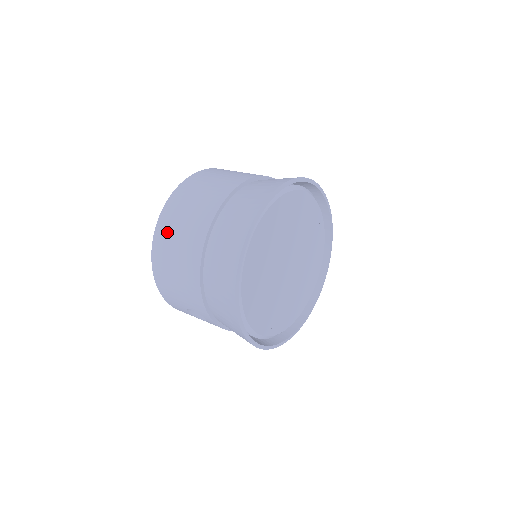
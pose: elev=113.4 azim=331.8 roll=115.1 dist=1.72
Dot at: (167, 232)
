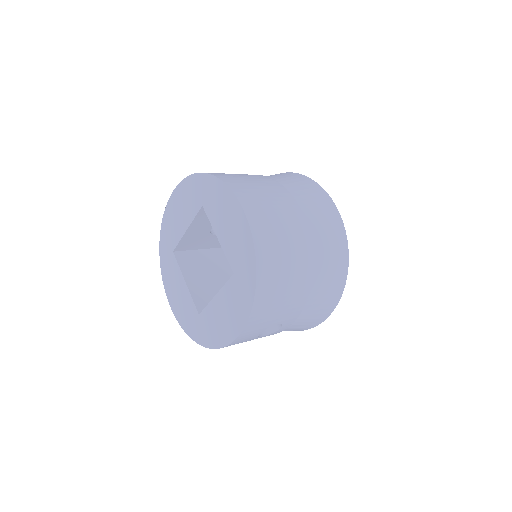
Dot at: (271, 246)
